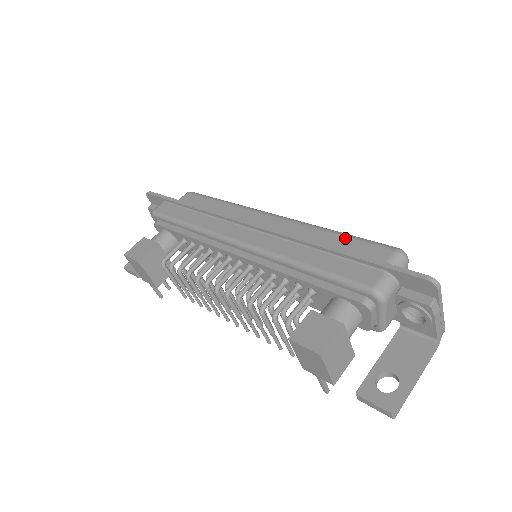
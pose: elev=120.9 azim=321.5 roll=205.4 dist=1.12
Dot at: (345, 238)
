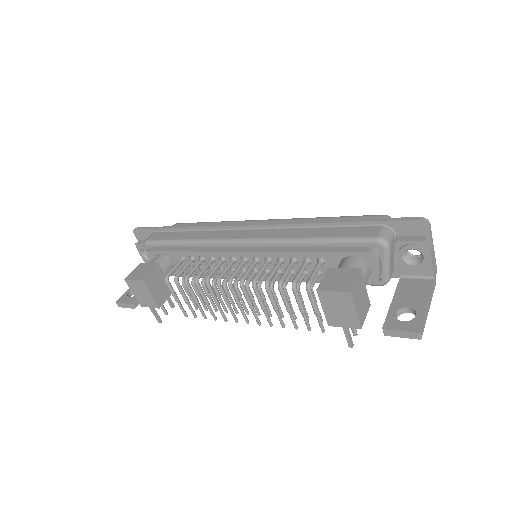
Dot at: (337, 218)
